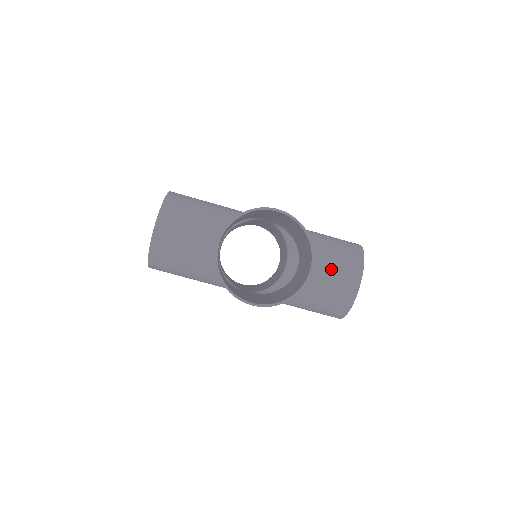
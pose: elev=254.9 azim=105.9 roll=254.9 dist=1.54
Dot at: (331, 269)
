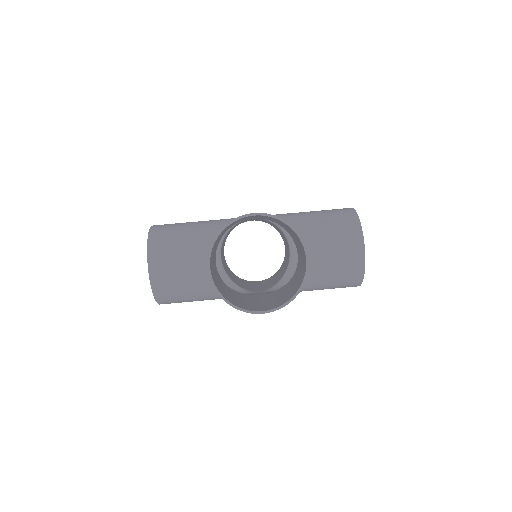
Dot at: (331, 245)
